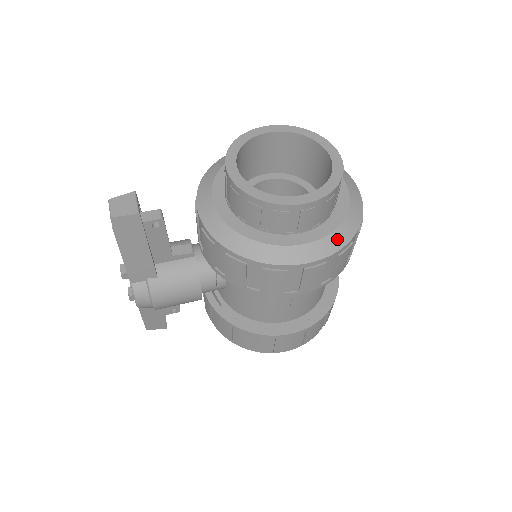
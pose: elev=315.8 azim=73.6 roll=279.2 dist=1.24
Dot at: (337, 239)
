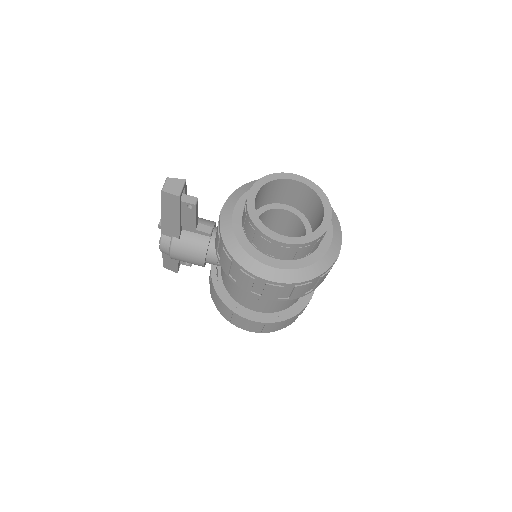
Dot at: (299, 275)
